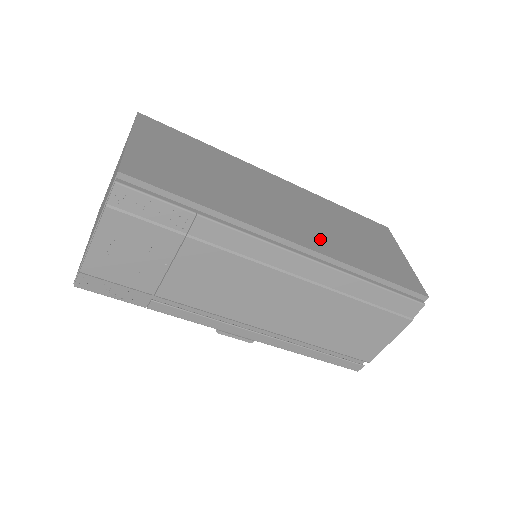
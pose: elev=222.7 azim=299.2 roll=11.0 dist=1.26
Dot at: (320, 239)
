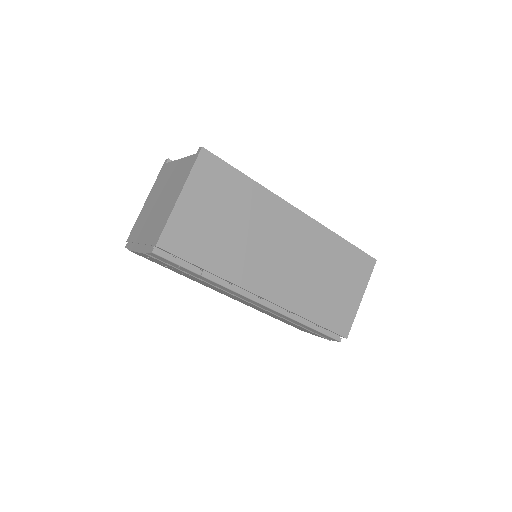
Dot at: (290, 290)
